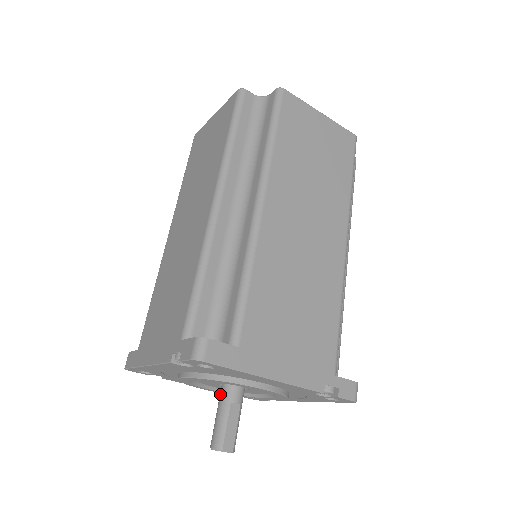
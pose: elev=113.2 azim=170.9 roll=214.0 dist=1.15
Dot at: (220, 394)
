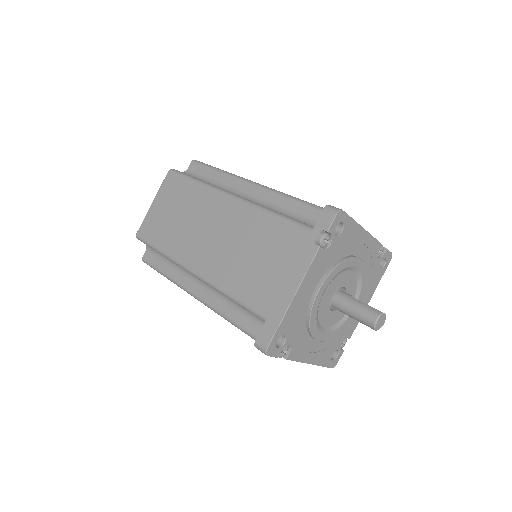
Dot at: (339, 302)
